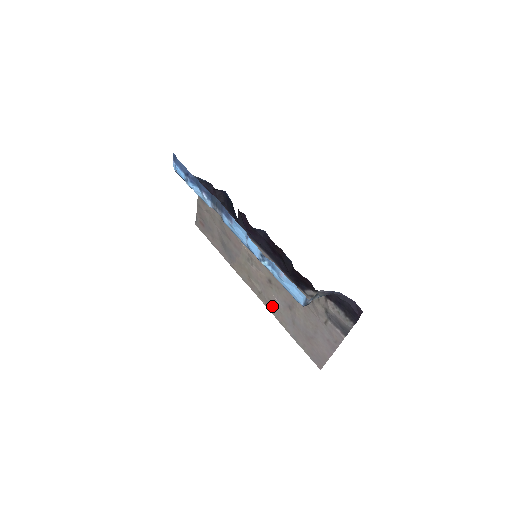
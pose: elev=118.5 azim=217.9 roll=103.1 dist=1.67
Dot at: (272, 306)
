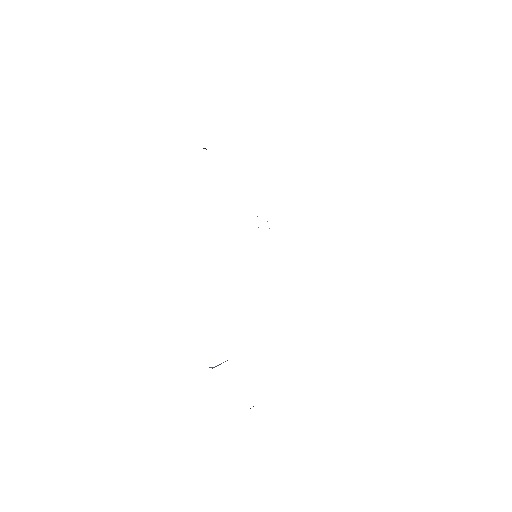
Dot at: occluded
